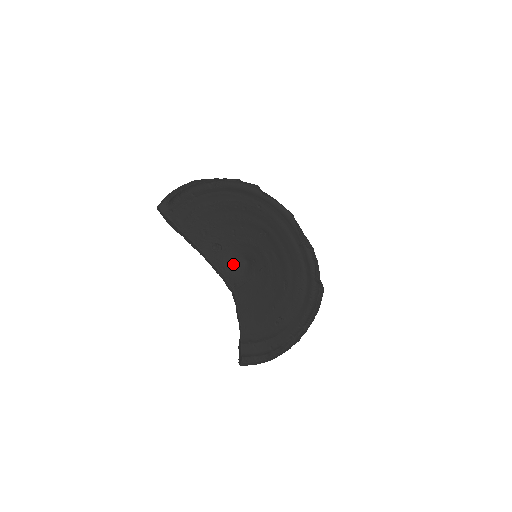
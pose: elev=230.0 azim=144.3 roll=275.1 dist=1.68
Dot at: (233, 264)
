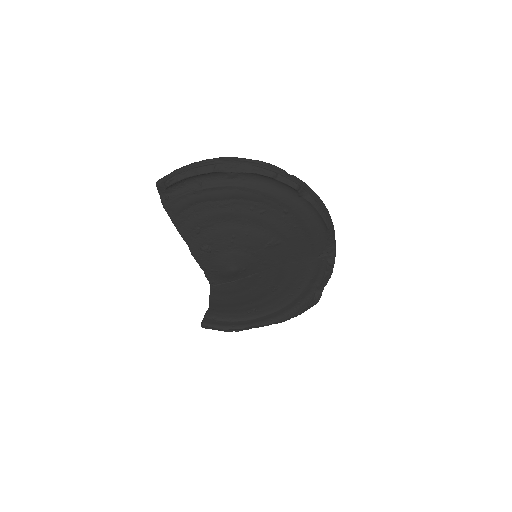
Dot at: (217, 268)
